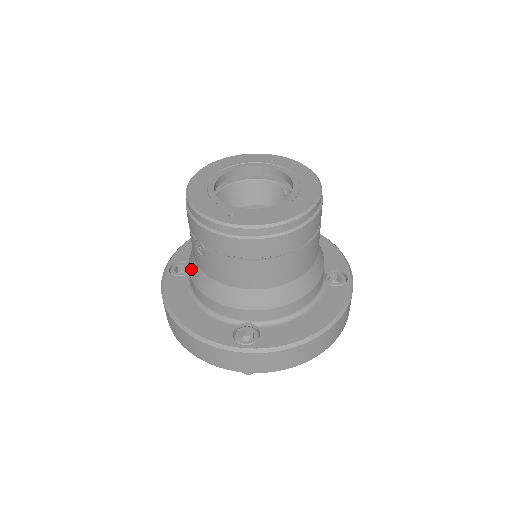
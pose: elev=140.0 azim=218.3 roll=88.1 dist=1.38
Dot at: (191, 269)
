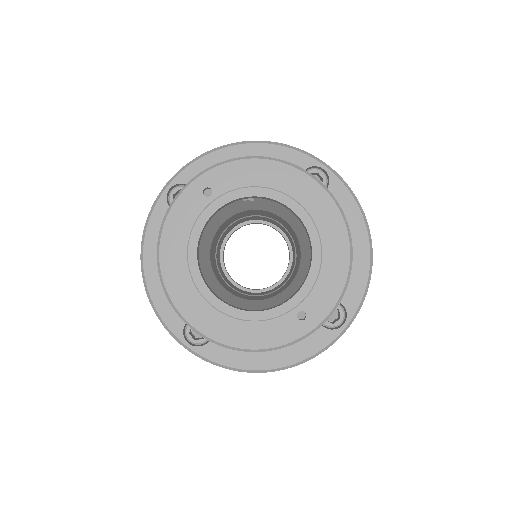
Dot at: occluded
